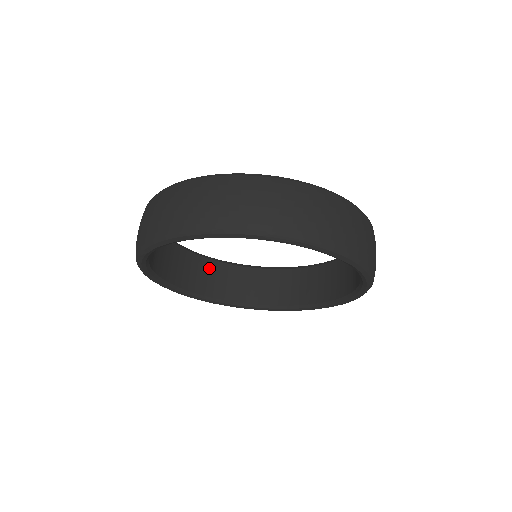
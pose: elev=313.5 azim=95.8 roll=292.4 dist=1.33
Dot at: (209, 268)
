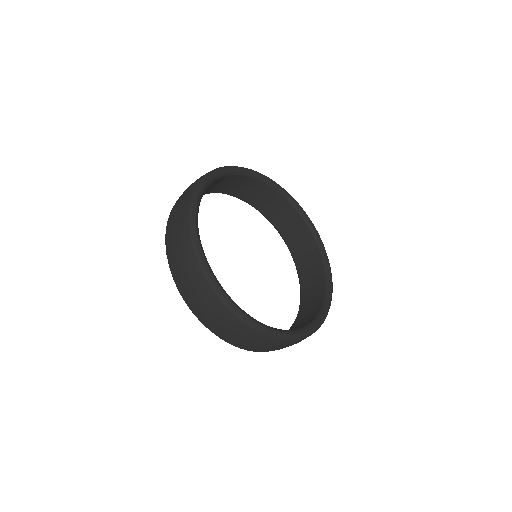
Dot at: occluded
